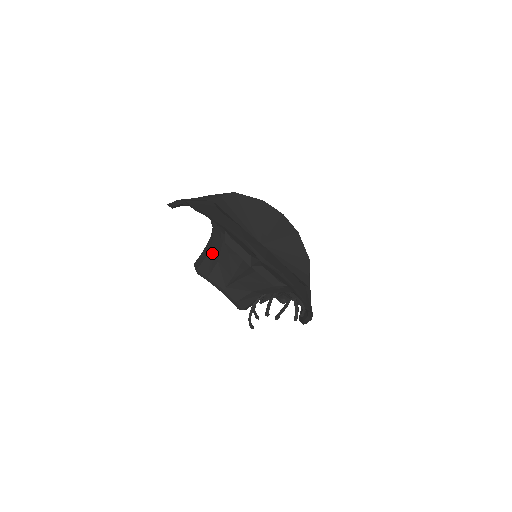
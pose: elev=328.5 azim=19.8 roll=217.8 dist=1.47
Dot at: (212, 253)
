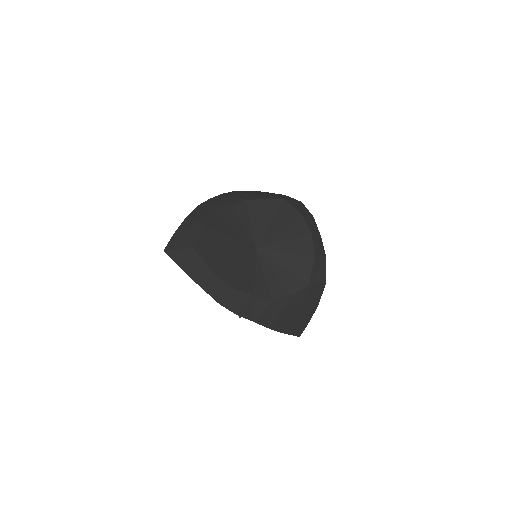
Dot at: occluded
